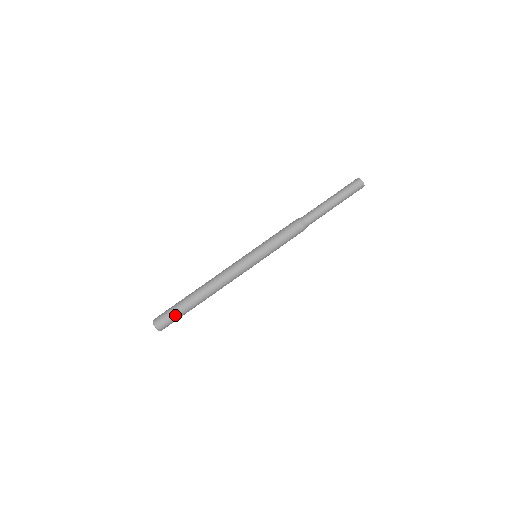
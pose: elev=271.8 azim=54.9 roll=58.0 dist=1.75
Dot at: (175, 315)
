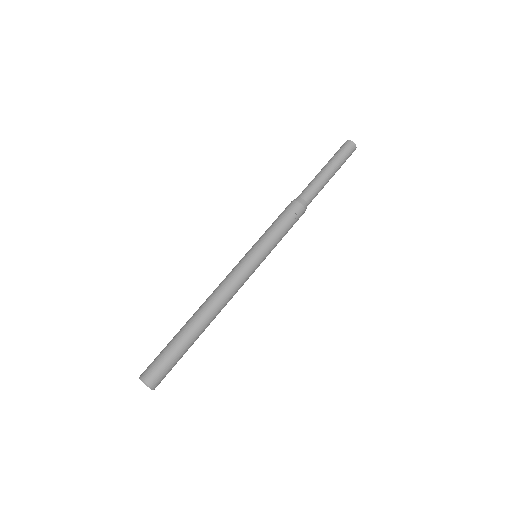
Dot at: (166, 356)
